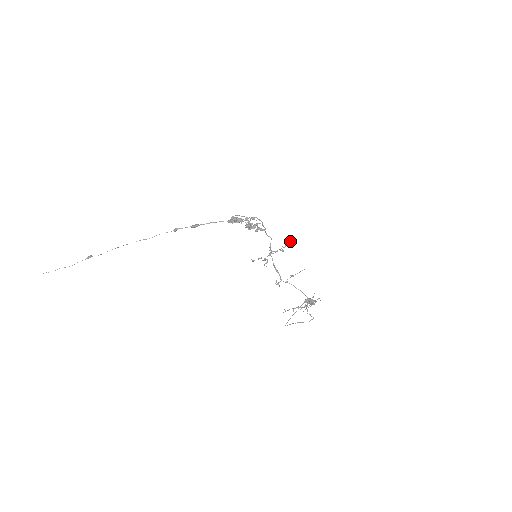
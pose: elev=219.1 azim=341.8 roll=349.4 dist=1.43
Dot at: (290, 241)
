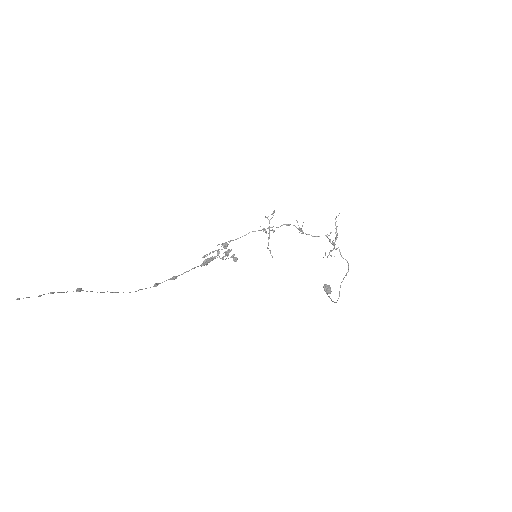
Dot at: (273, 212)
